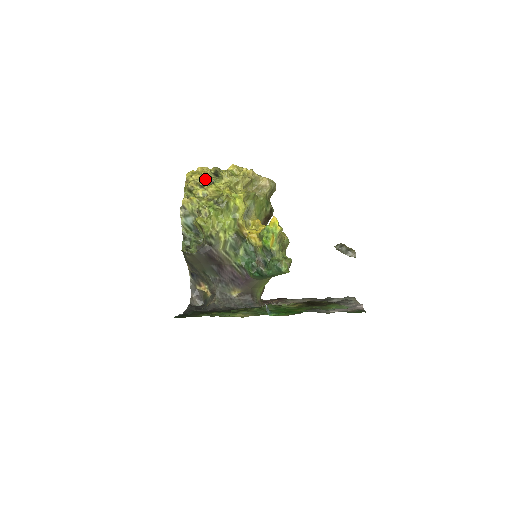
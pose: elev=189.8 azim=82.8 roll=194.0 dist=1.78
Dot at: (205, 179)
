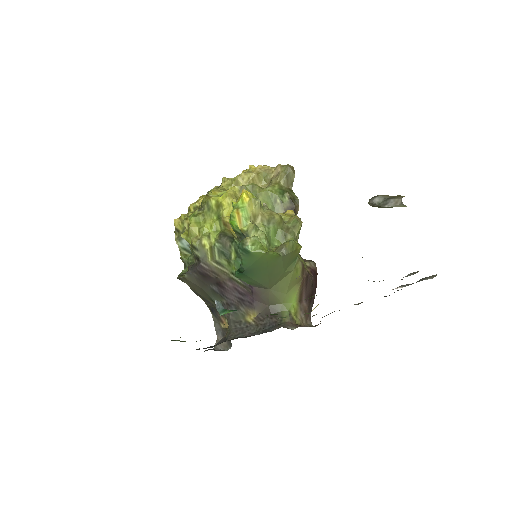
Dot at: occluded
